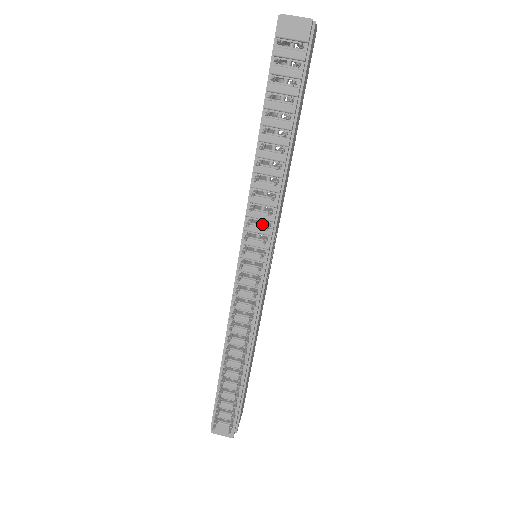
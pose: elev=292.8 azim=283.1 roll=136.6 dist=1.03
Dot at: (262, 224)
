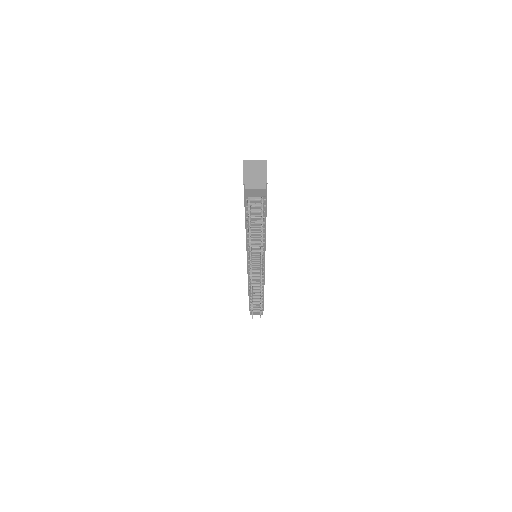
Dot at: (257, 254)
